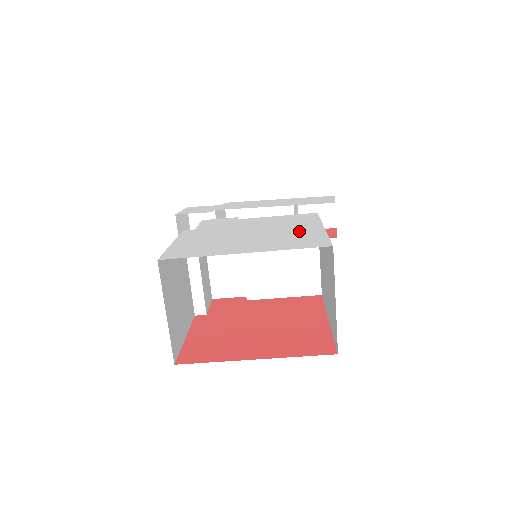
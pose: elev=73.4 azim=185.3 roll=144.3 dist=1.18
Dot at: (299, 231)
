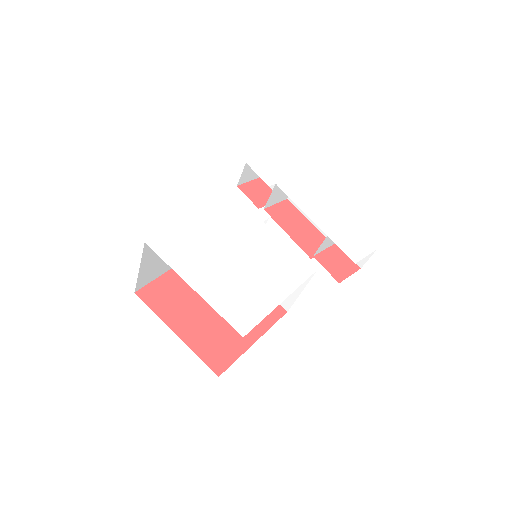
Dot at: (262, 290)
